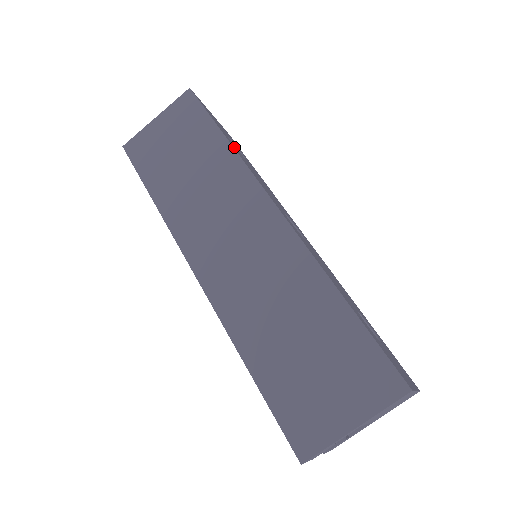
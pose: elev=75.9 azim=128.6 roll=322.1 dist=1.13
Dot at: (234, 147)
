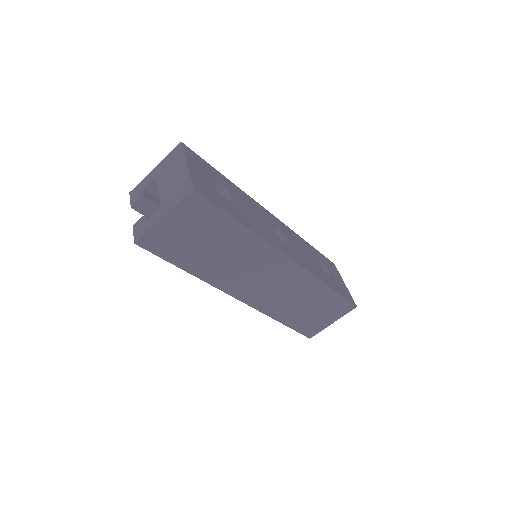
Dot at: (245, 221)
